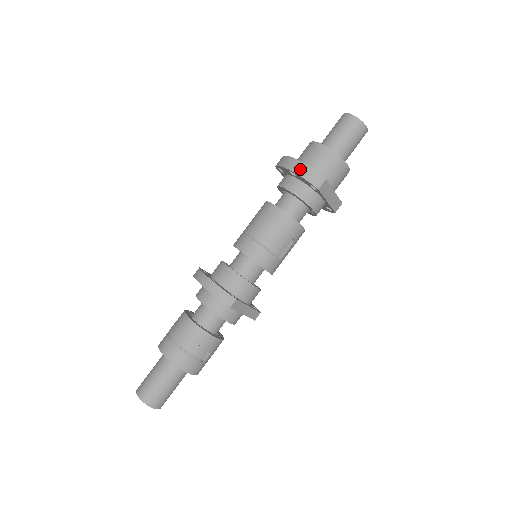
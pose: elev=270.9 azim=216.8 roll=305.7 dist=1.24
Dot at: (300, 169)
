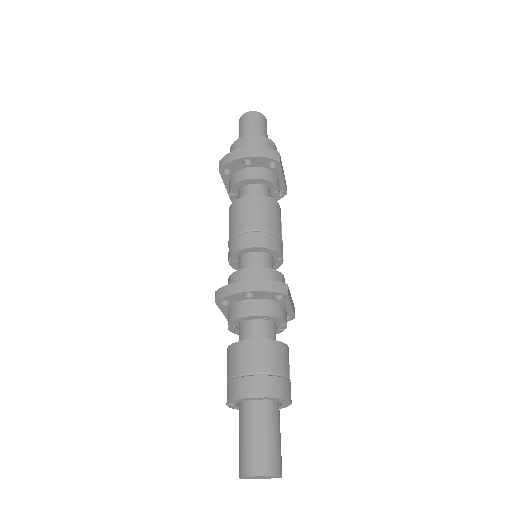
Dot at: (255, 152)
